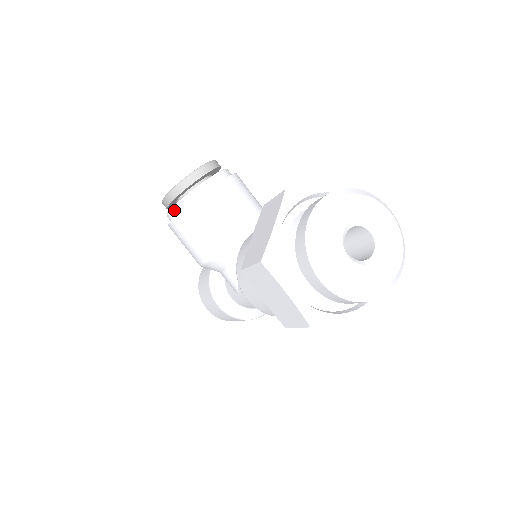
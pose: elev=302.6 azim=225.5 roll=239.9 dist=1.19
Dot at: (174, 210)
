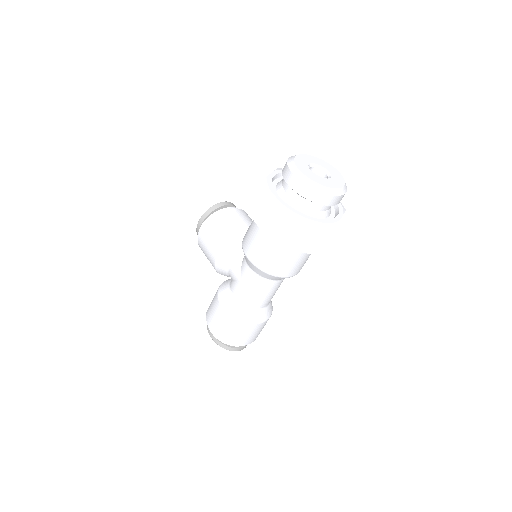
Dot at: (205, 222)
